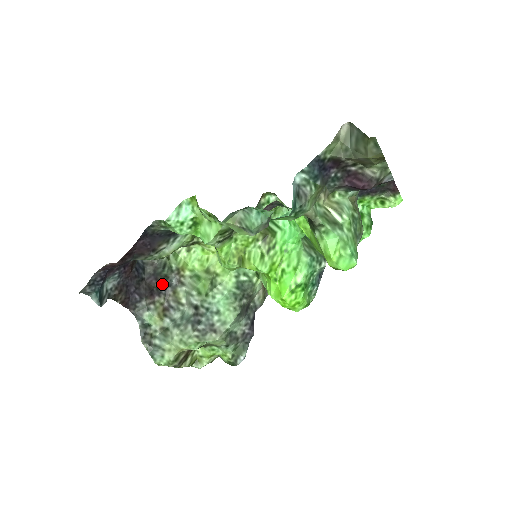
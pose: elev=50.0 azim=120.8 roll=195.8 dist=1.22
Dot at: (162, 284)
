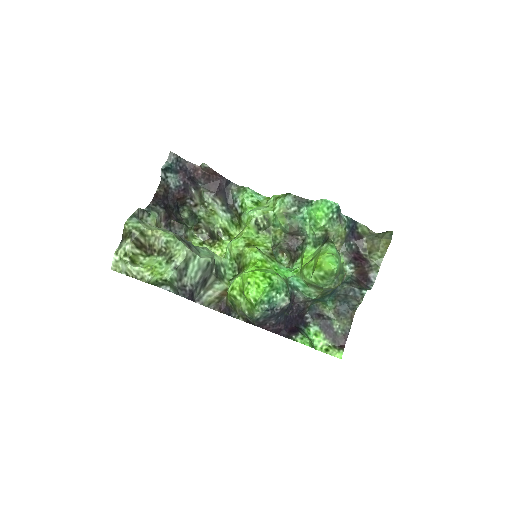
Dot at: (174, 227)
